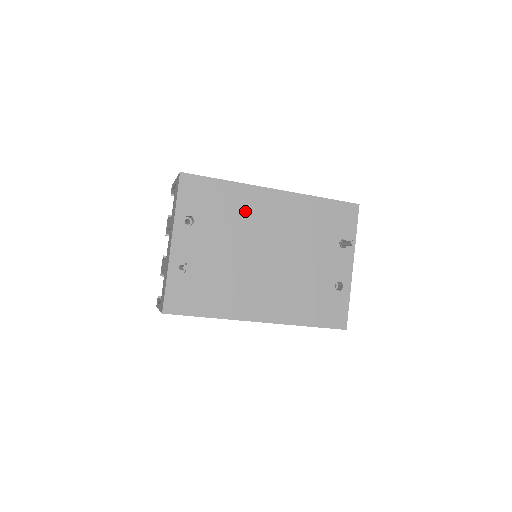
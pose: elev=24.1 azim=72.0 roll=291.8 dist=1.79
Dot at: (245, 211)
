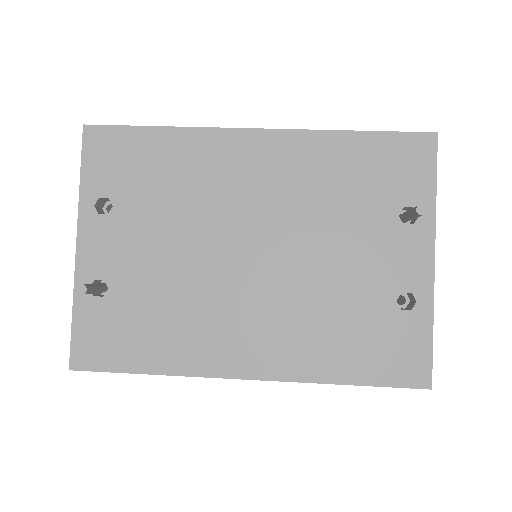
Dot at: (202, 176)
